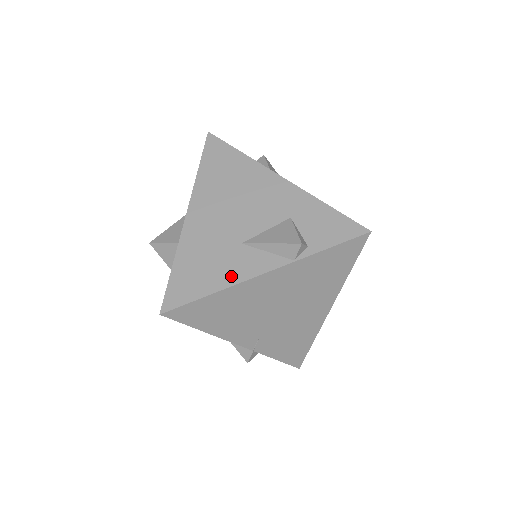
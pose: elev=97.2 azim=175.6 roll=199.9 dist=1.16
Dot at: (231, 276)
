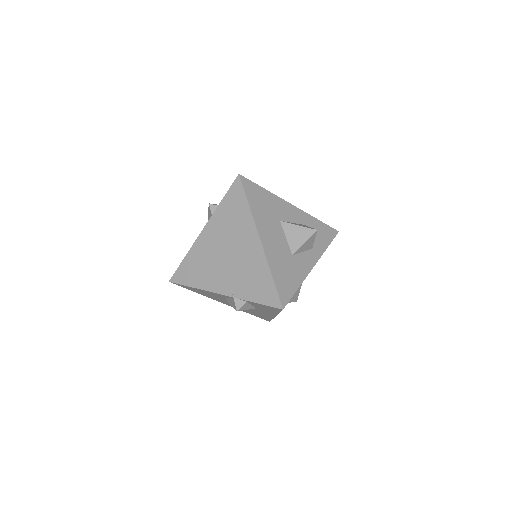
Dot at: occluded
